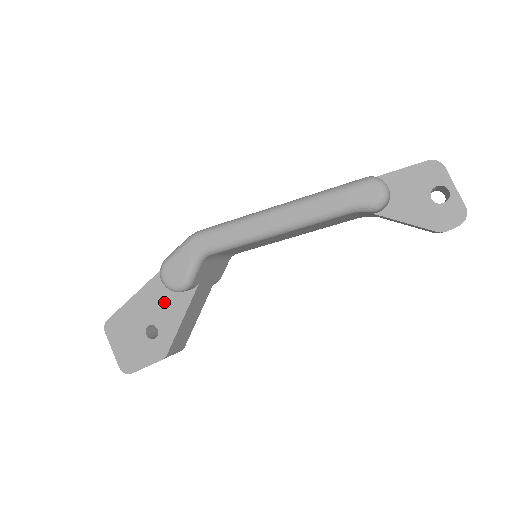
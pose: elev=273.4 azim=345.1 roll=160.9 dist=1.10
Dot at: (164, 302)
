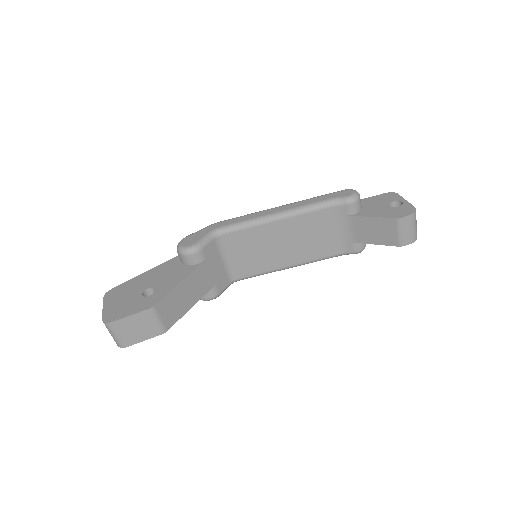
Dot at: (169, 273)
